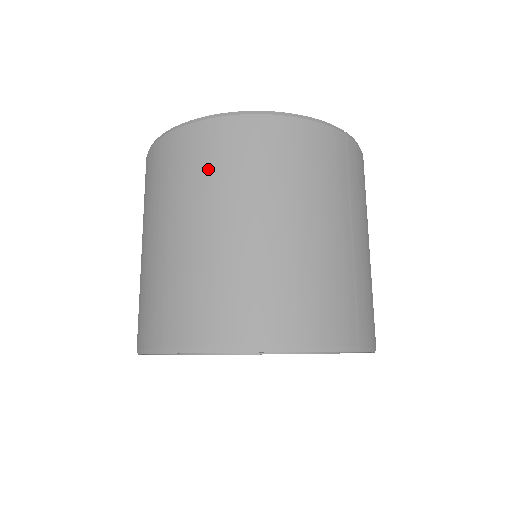
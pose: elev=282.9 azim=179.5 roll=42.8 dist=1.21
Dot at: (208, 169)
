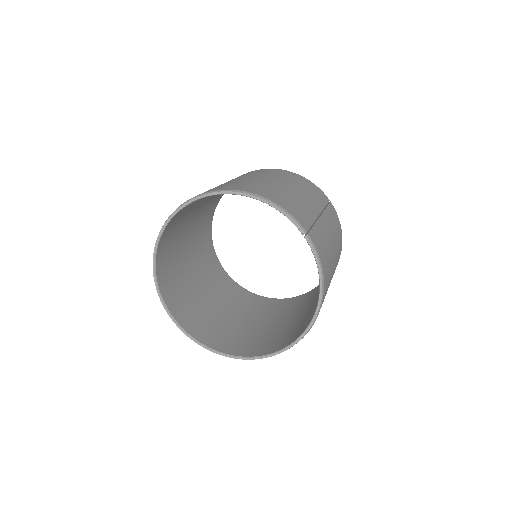
Dot at: occluded
